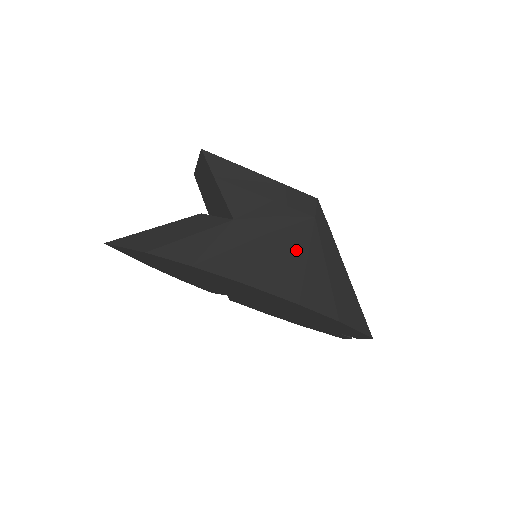
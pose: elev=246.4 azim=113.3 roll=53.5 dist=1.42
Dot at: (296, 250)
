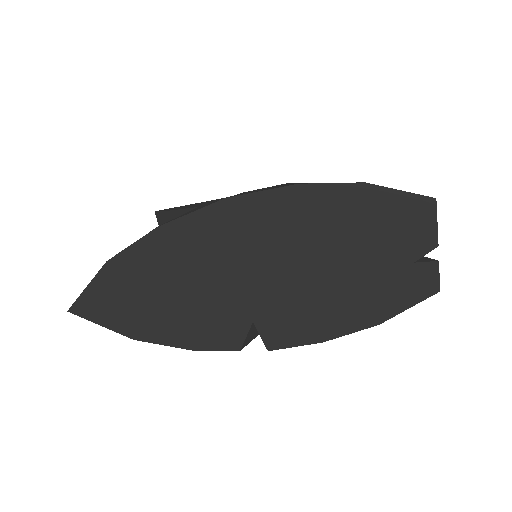
Dot at: occluded
